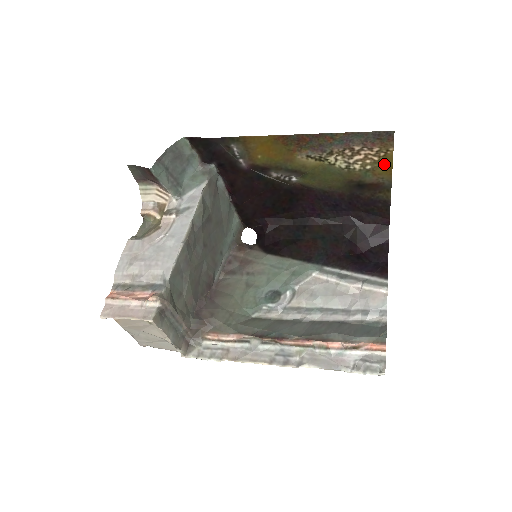
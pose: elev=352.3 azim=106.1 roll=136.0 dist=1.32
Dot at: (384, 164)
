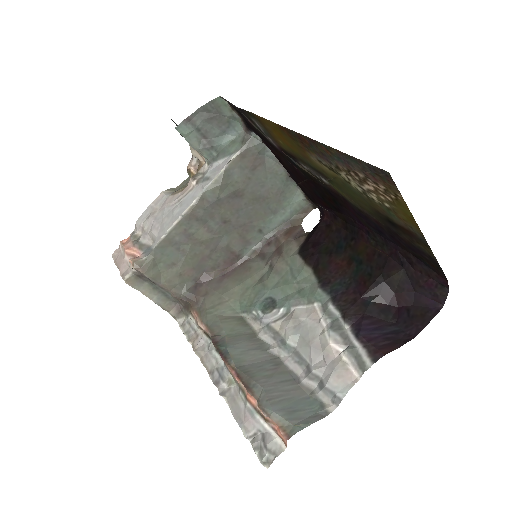
Dot at: (403, 210)
